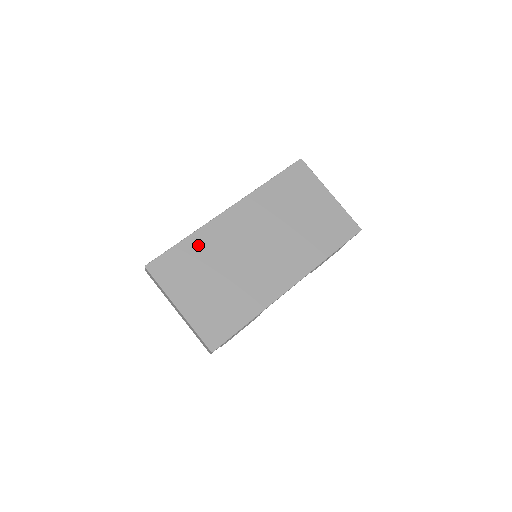
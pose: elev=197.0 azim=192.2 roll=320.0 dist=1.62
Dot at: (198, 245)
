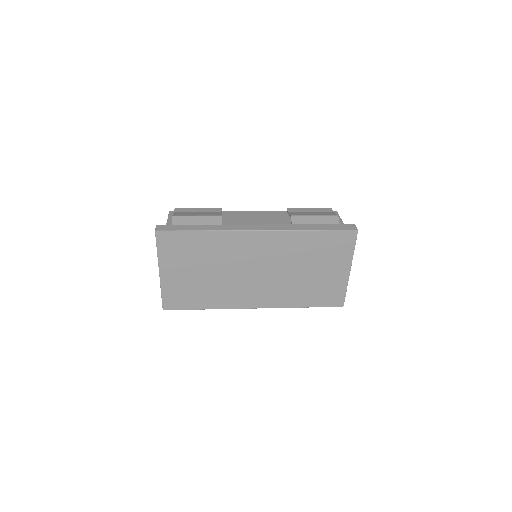
Dot at: (209, 242)
